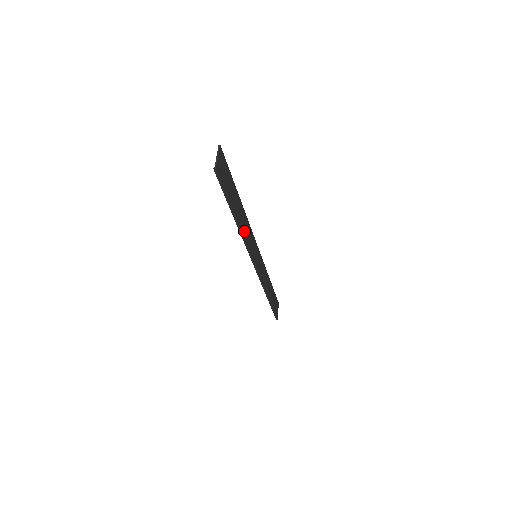
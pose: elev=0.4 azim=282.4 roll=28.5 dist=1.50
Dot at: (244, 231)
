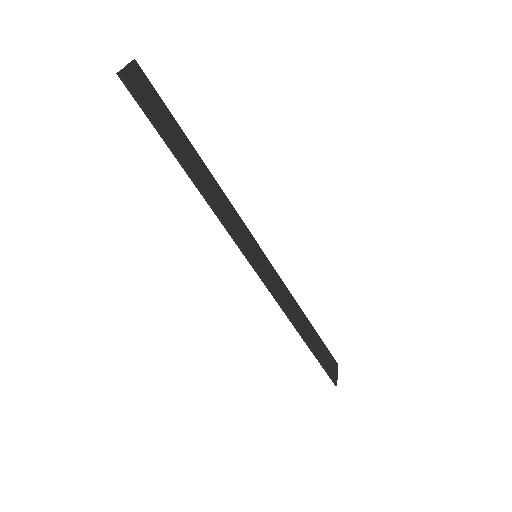
Dot at: (213, 200)
